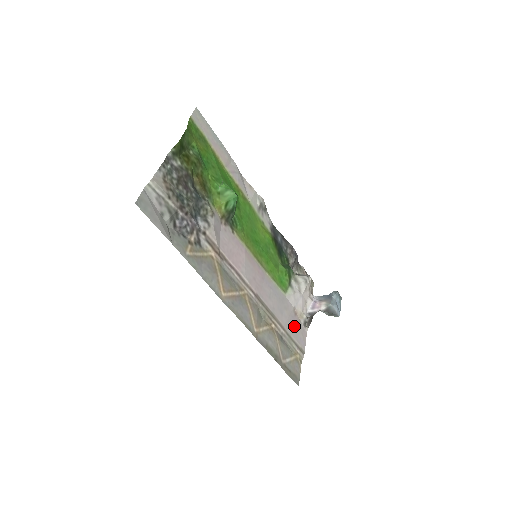
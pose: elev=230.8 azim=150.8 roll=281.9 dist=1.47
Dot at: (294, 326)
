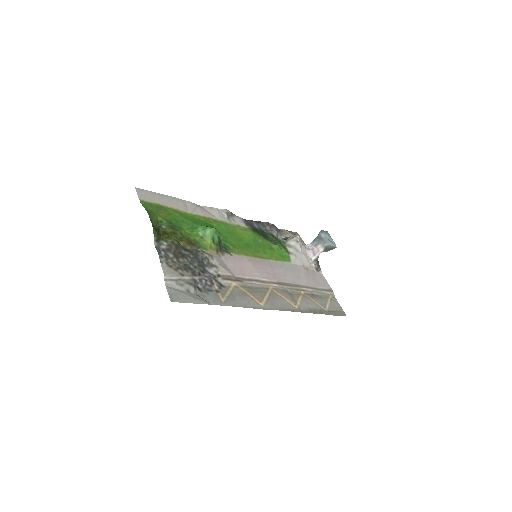
Dot at: (313, 278)
